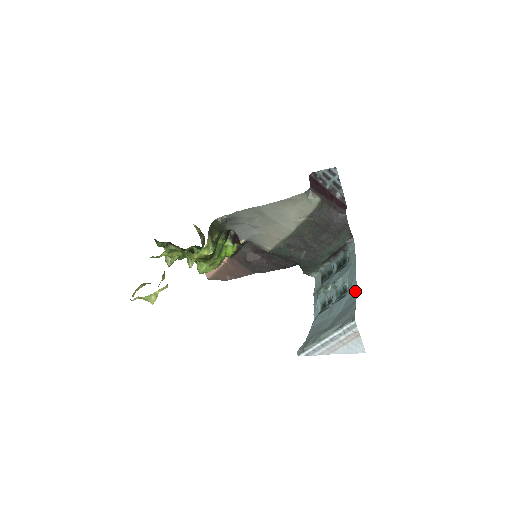
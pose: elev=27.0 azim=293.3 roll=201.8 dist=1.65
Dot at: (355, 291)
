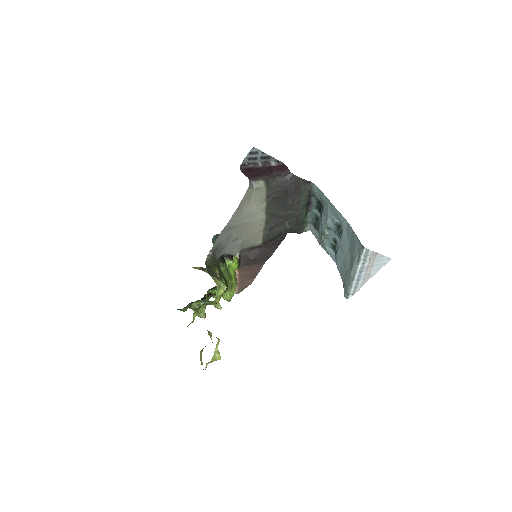
Dot at: (346, 222)
